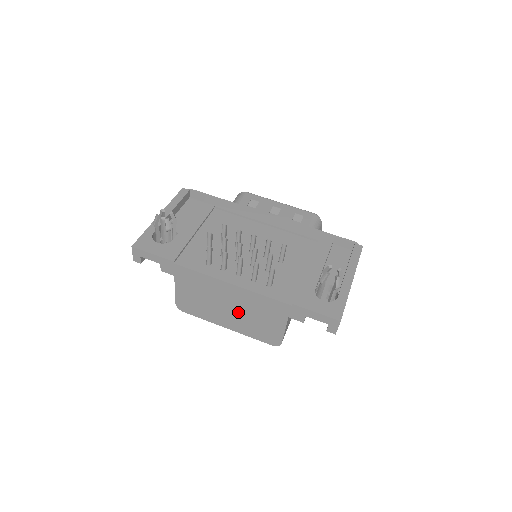
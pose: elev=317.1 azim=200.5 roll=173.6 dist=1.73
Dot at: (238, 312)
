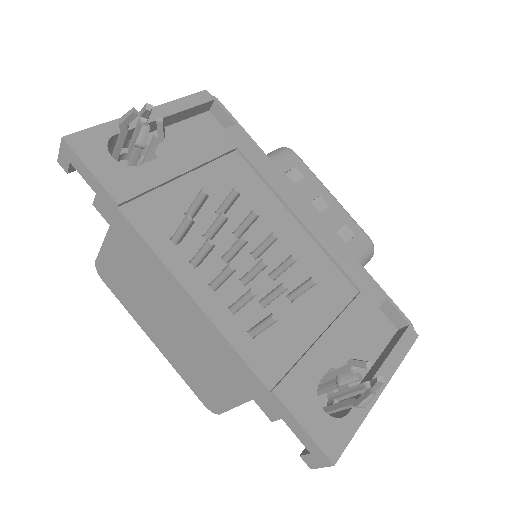
Dot at: (180, 337)
